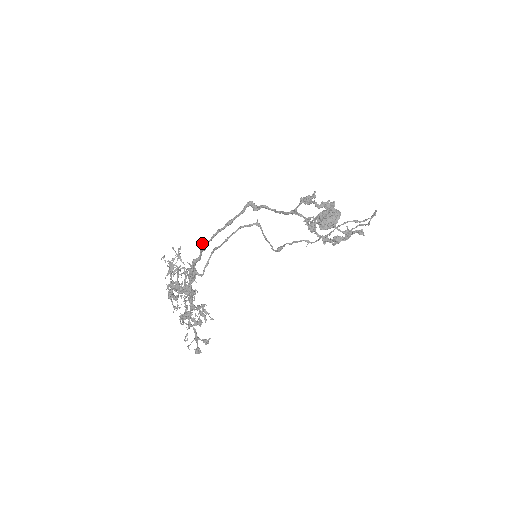
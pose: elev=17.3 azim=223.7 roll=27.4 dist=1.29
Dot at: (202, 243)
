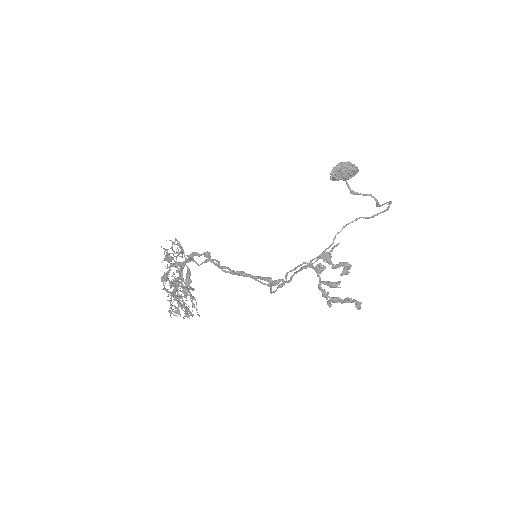
Dot at: (208, 256)
